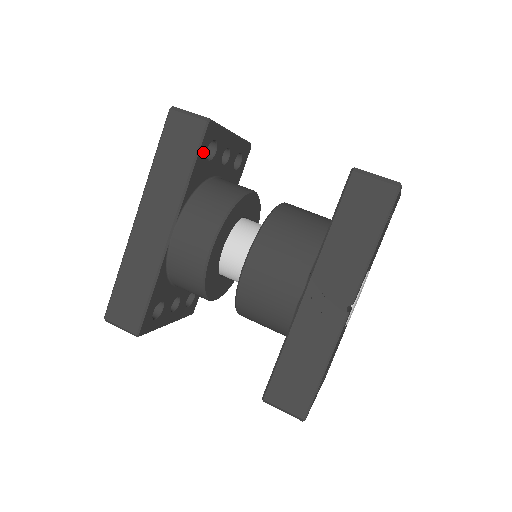
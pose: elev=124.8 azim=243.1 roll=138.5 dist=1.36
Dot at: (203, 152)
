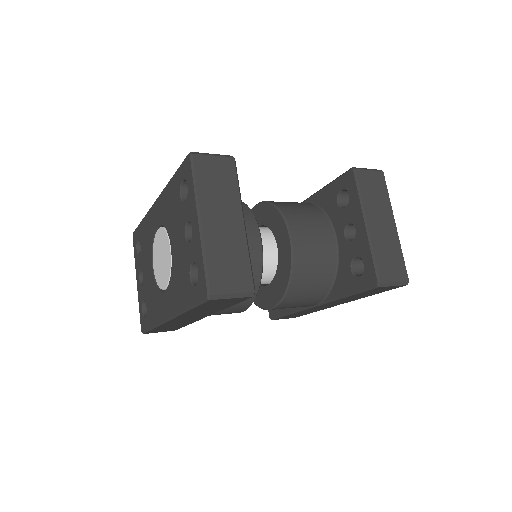
Dot at: occluded
